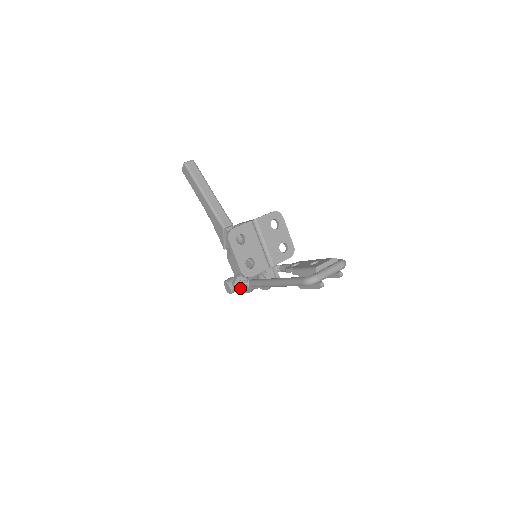
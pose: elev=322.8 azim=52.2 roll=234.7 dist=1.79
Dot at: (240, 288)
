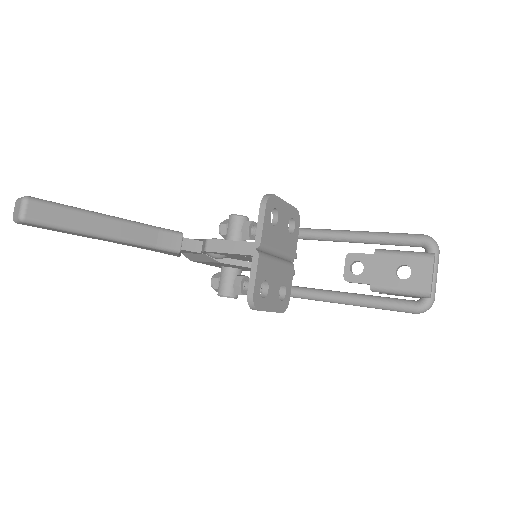
Dot at: occluded
